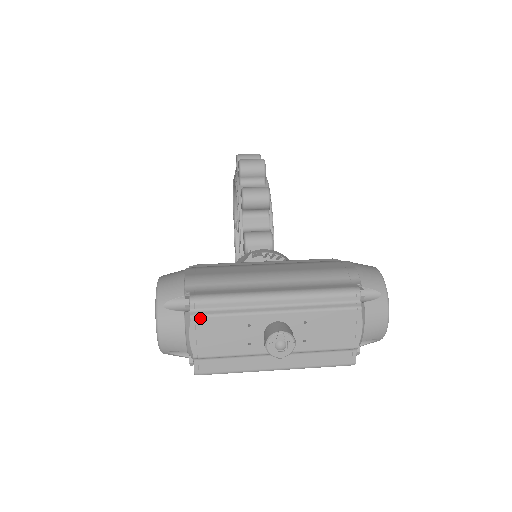
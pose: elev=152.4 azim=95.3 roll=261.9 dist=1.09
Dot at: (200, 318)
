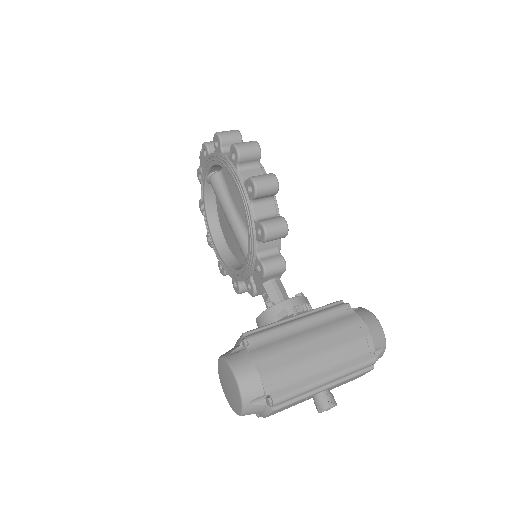
Dot at: (279, 409)
